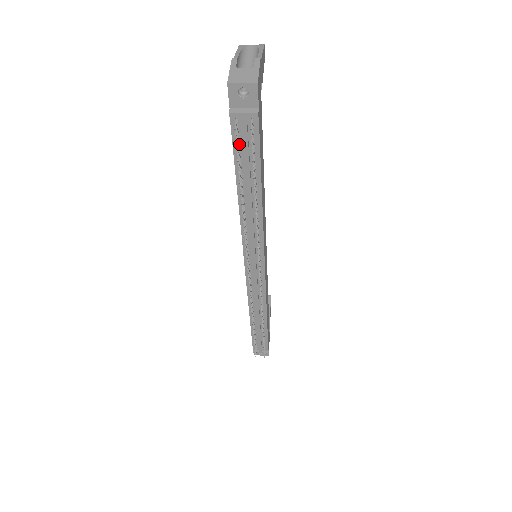
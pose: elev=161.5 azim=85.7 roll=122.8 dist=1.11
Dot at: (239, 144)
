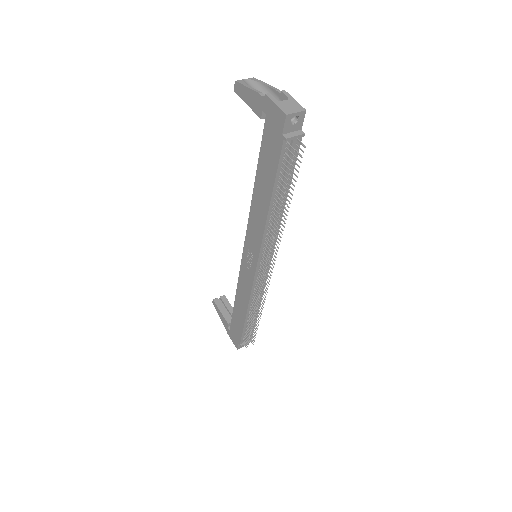
Dot at: (282, 162)
